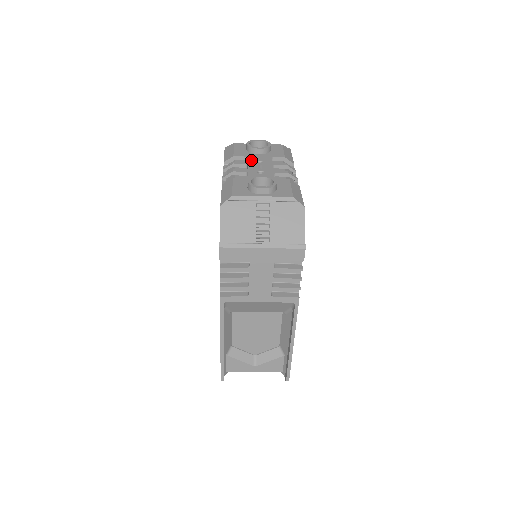
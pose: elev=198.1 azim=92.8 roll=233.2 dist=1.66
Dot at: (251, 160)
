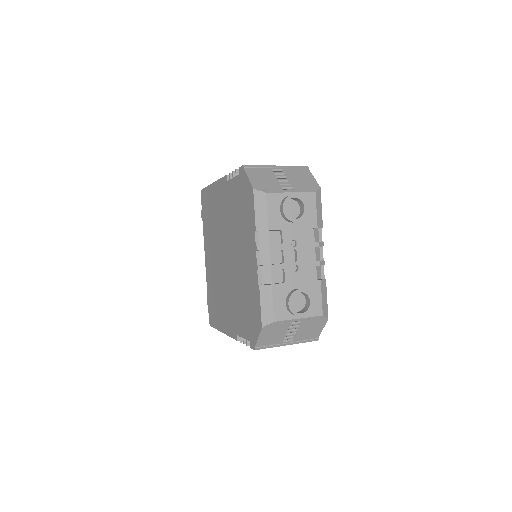
Dot at: (286, 240)
